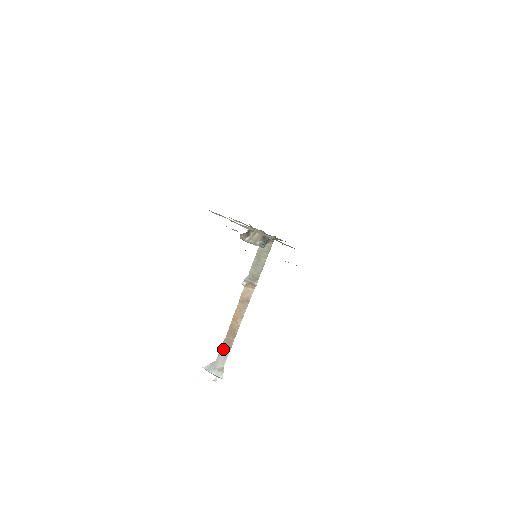
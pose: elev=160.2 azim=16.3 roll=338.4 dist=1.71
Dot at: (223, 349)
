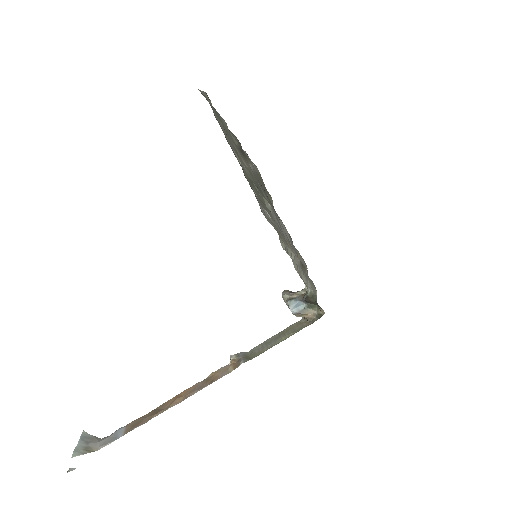
Dot at: (124, 428)
